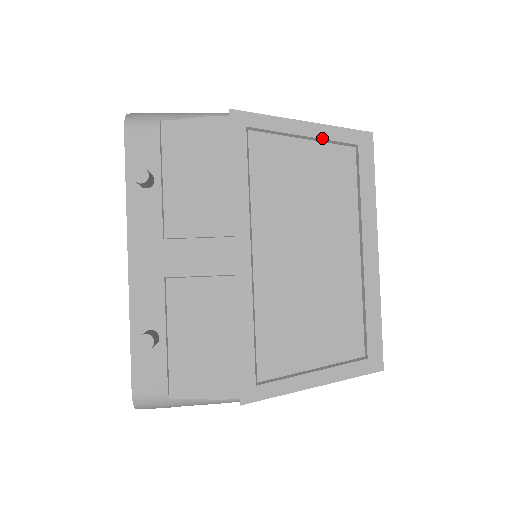
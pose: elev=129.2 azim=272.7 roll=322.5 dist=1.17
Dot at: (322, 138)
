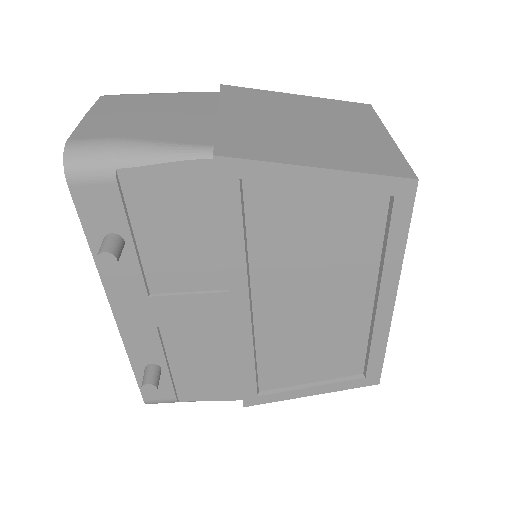
Dot at: (346, 189)
